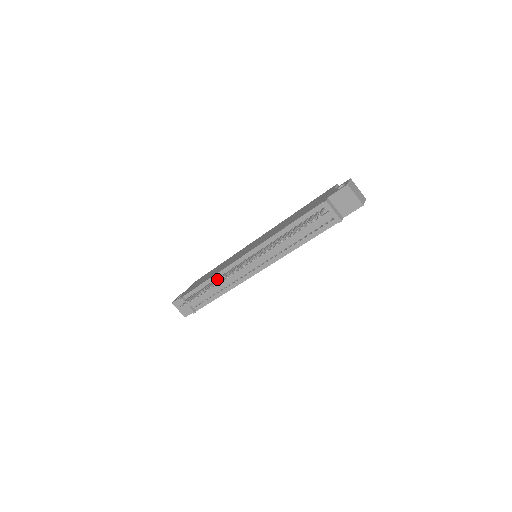
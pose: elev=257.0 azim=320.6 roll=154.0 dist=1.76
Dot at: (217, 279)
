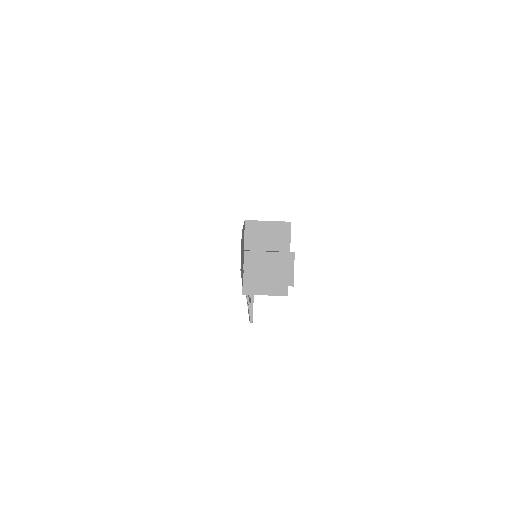
Dot at: occluded
